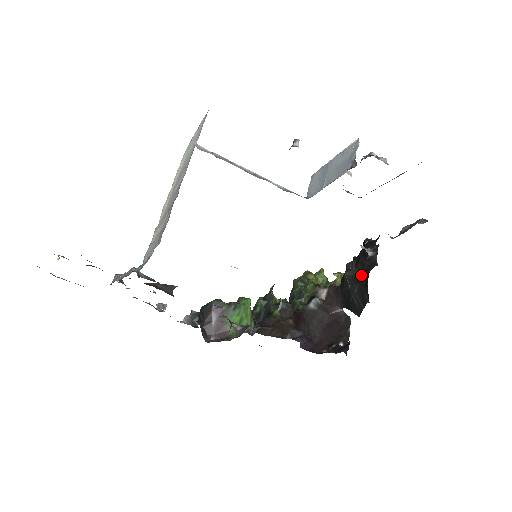
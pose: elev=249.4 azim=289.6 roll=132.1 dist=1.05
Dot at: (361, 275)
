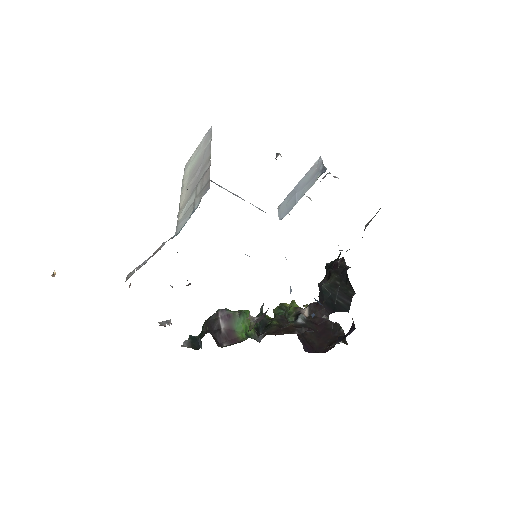
Dot at: (338, 279)
